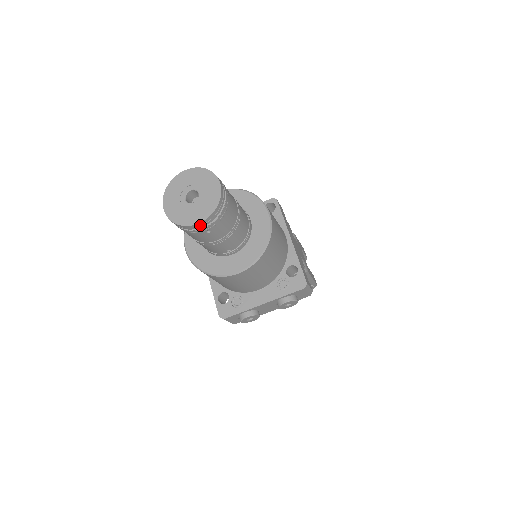
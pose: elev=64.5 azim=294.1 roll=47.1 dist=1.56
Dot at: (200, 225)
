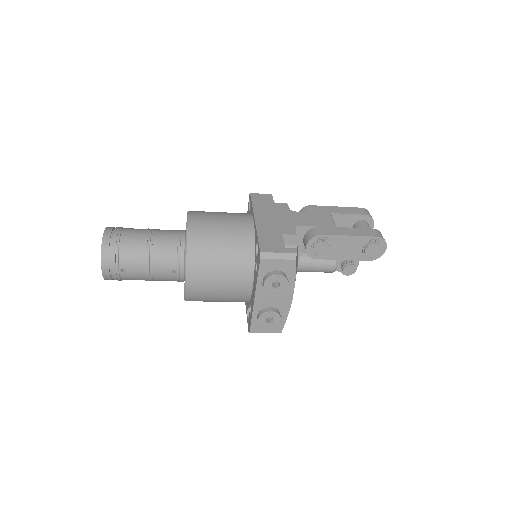
Dot at: (106, 270)
